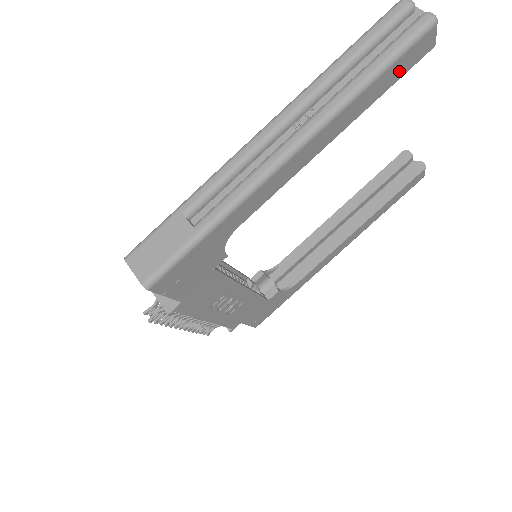
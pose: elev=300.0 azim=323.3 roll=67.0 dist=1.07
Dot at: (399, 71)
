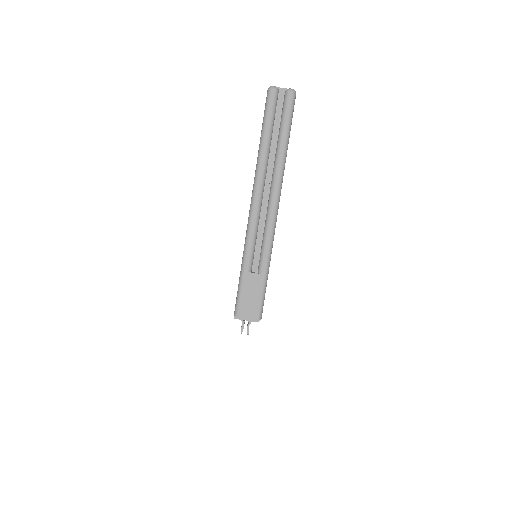
Dot at: occluded
